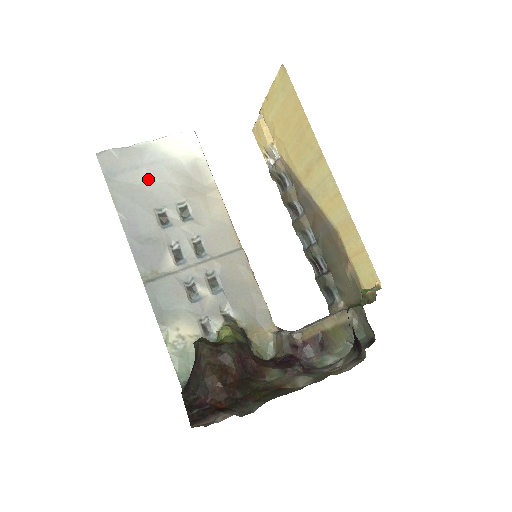
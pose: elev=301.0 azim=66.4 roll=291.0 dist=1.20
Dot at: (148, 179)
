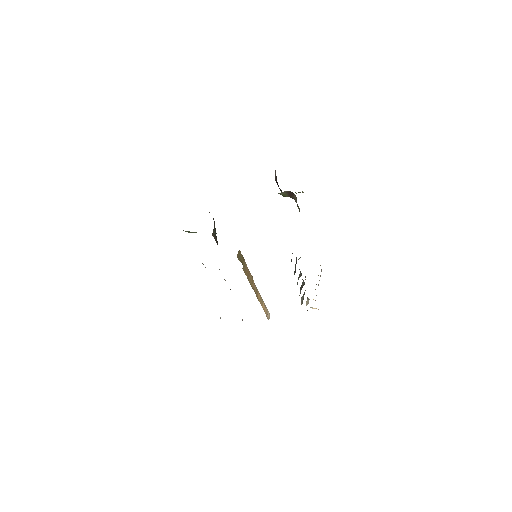
Dot at: occluded
